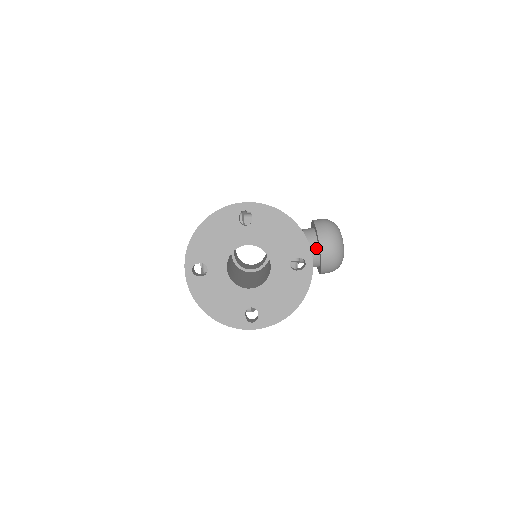
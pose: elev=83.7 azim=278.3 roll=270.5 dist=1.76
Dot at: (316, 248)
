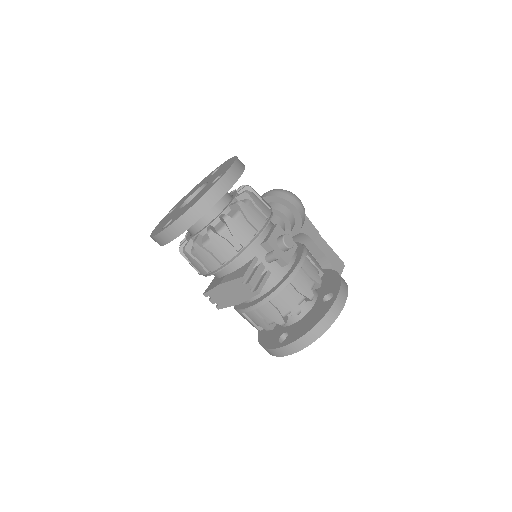
Dot at: occluded
